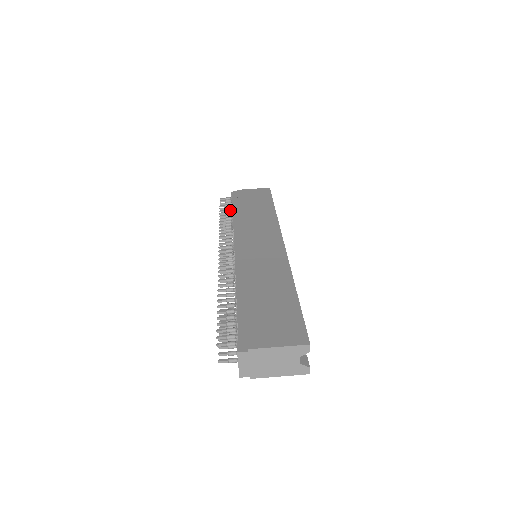
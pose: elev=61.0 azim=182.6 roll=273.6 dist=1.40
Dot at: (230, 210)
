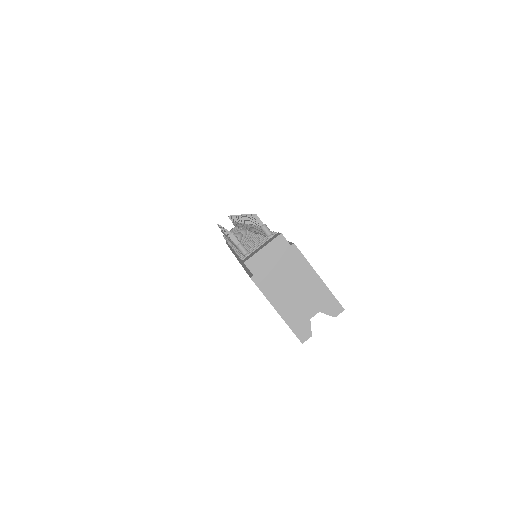
Dot at: occluded
